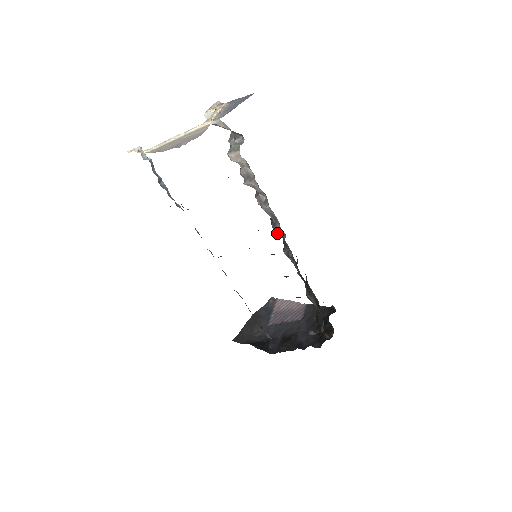
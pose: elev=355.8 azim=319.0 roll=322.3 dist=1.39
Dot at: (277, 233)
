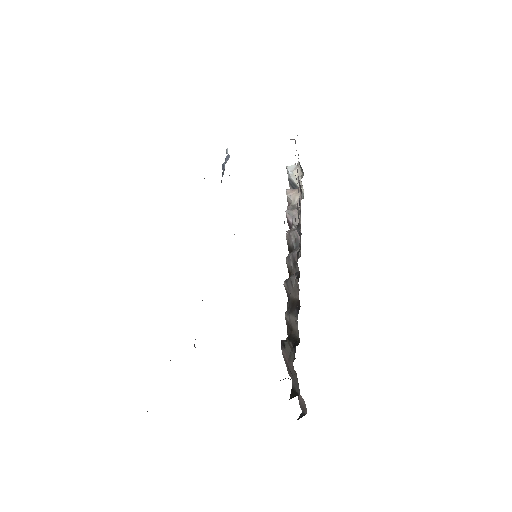
Dot at: (291, 257)
